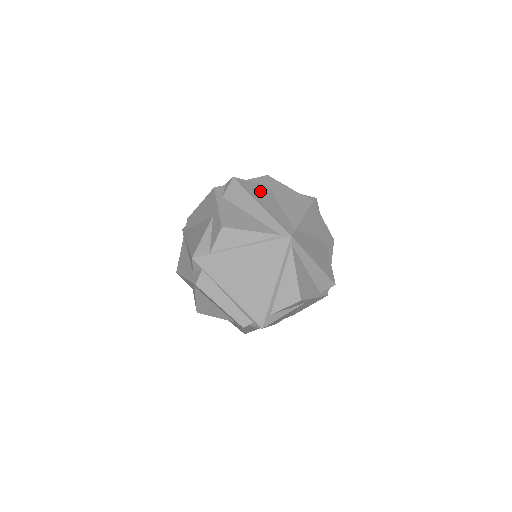
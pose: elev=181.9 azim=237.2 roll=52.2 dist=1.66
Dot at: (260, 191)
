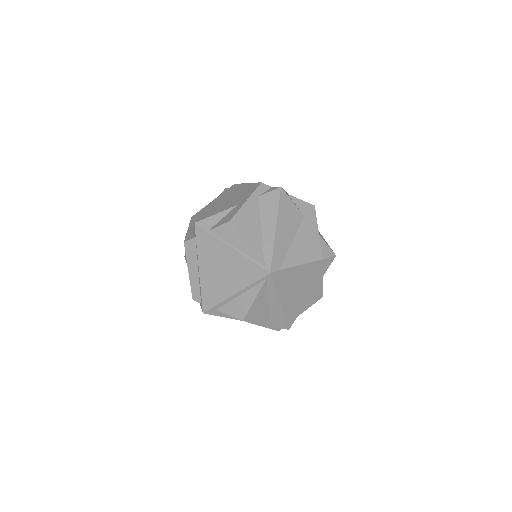
Dot at: (290, 216)
